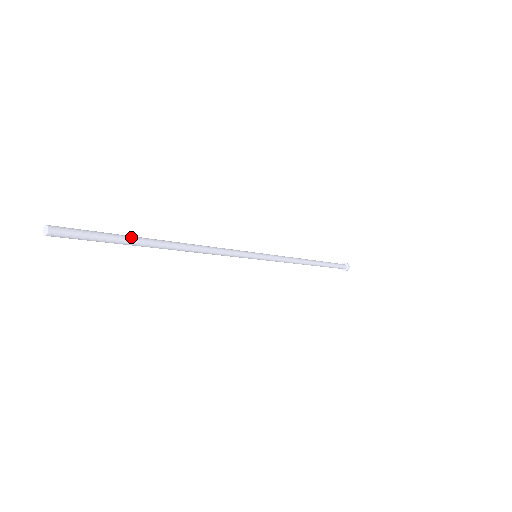
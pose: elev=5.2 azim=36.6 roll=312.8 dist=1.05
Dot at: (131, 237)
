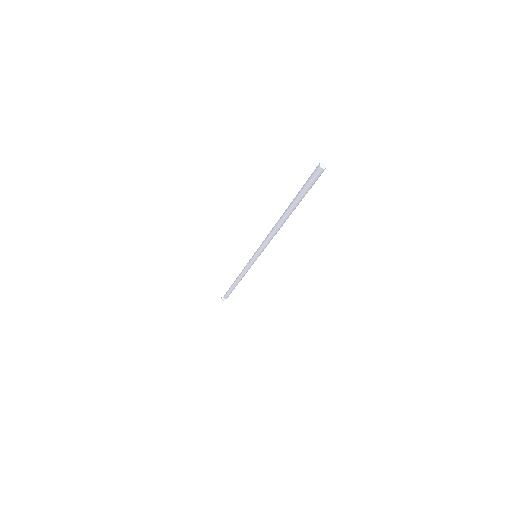
Dot at: occluded
